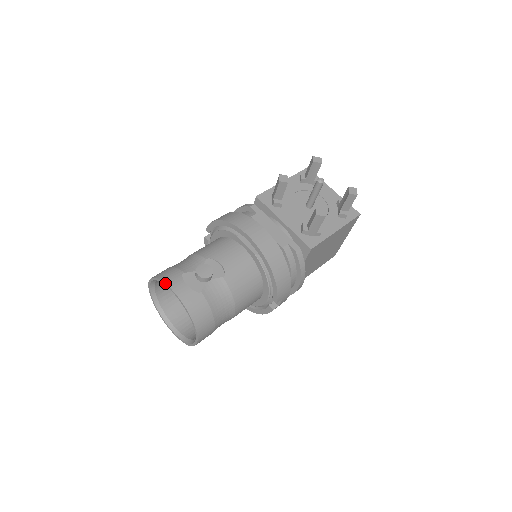
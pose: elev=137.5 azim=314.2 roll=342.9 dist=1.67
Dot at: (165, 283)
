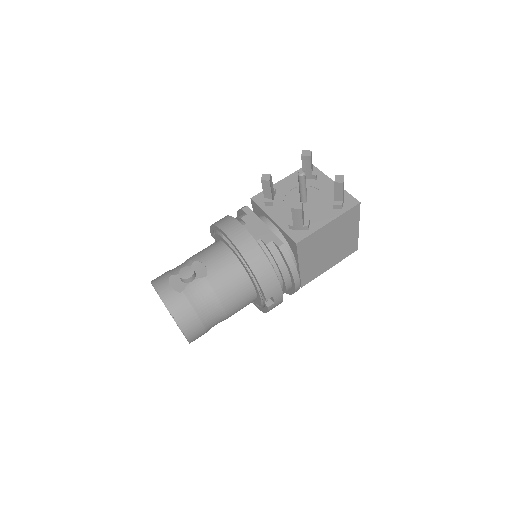
Dot at: (153, 285)
